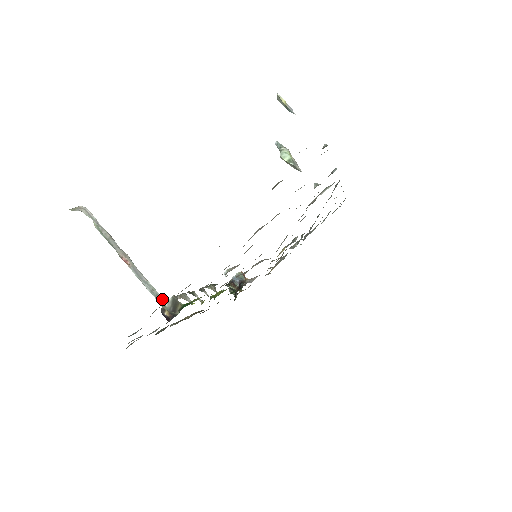
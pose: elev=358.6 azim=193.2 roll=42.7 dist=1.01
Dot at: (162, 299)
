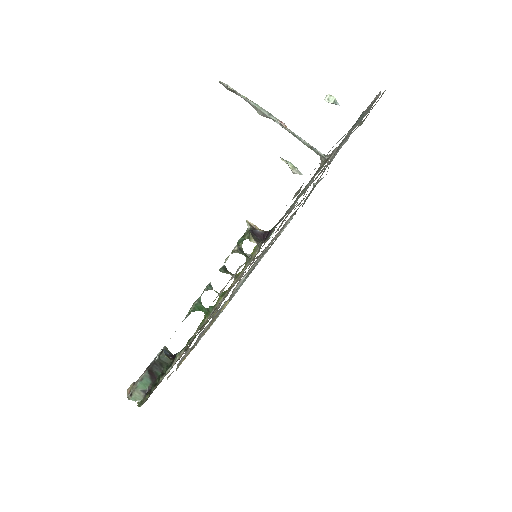
Dot at: (323, 155)
